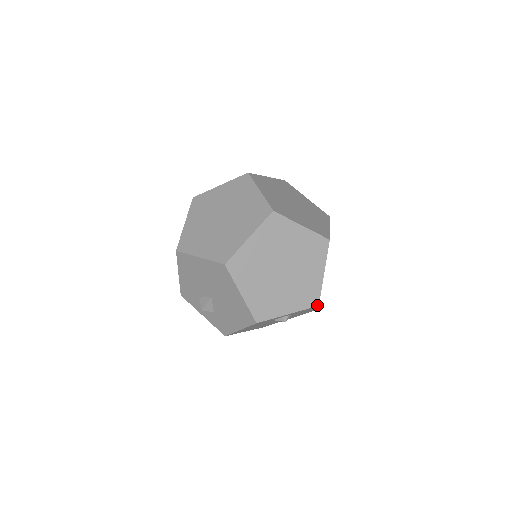
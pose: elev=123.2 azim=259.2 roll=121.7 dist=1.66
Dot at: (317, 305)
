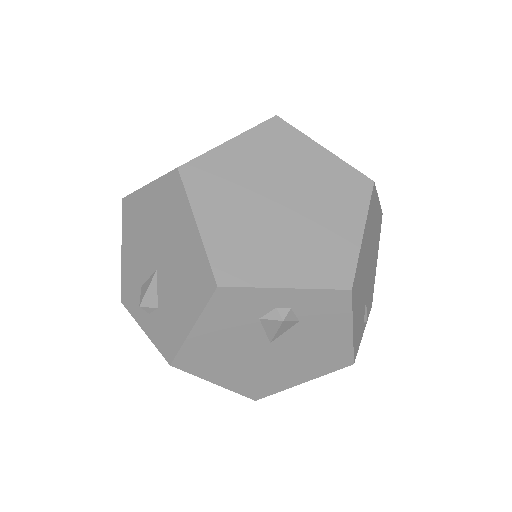
Dot at: (348, 288)
